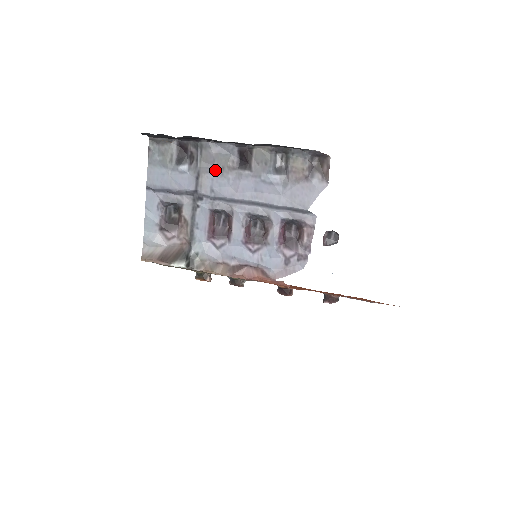
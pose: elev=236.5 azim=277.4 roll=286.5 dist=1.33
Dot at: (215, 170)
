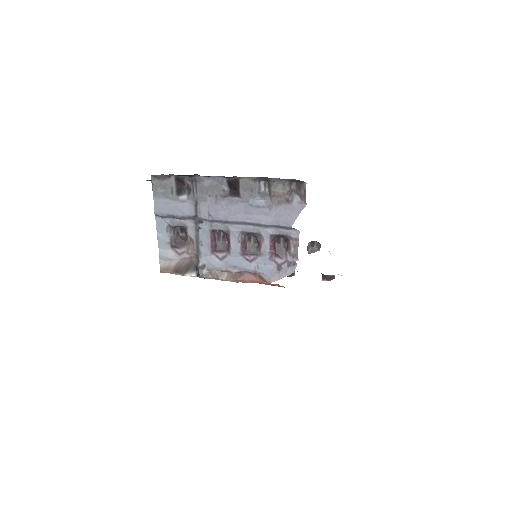
Dot at: (210, 198)
